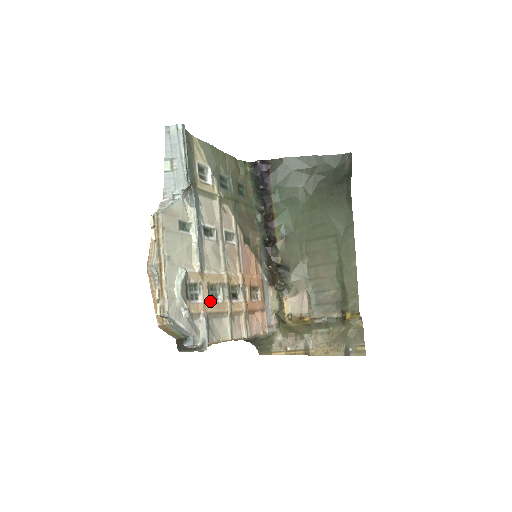
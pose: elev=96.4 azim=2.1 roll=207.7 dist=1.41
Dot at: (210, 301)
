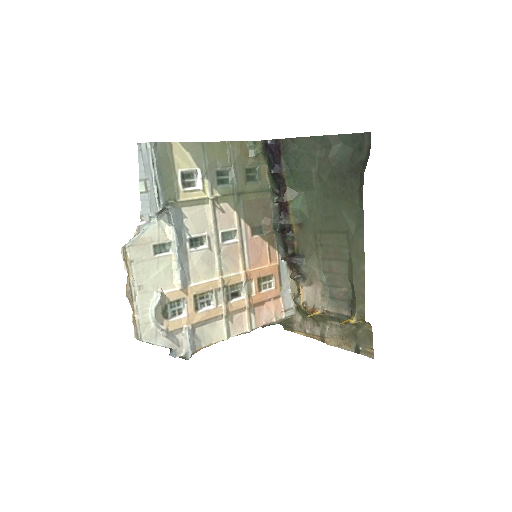
Dot at: (198, 311)
